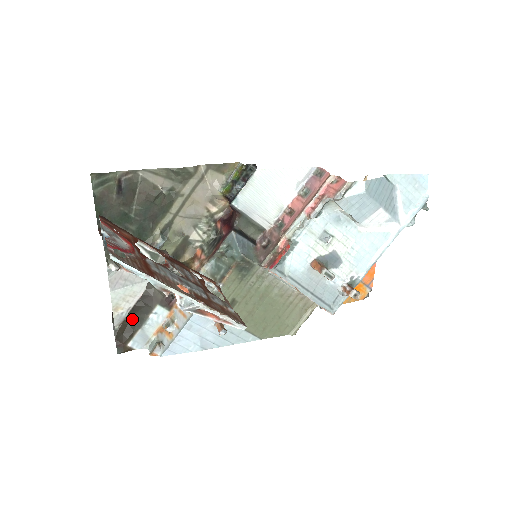
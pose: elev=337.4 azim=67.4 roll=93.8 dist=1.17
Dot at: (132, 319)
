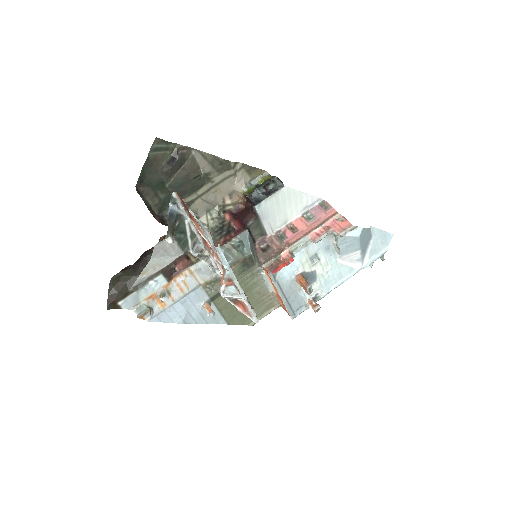
Dot at: (131, 280)
